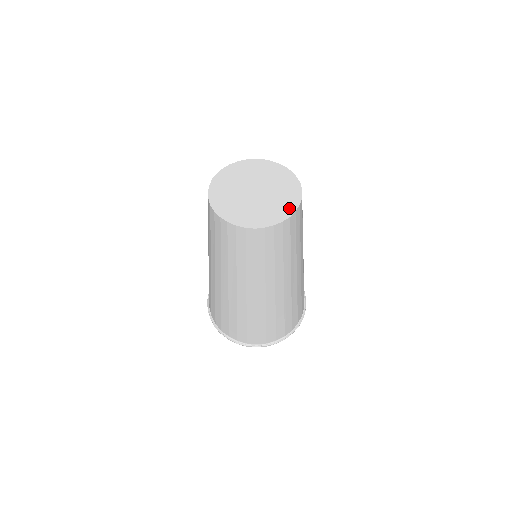
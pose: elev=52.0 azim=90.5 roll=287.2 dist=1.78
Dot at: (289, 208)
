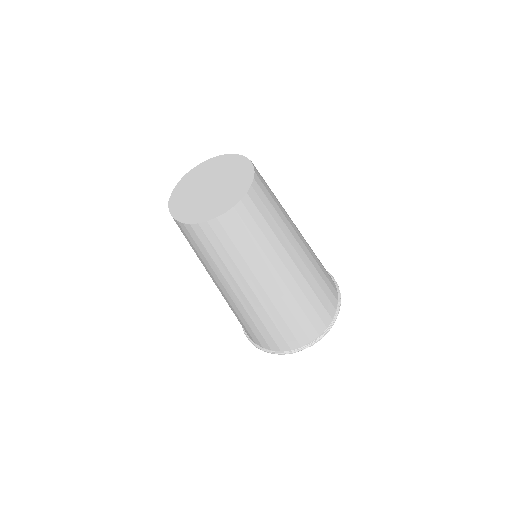
Dot at: (229, 203)
